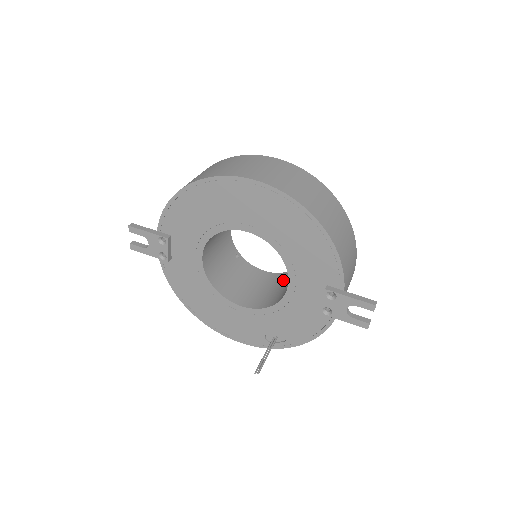
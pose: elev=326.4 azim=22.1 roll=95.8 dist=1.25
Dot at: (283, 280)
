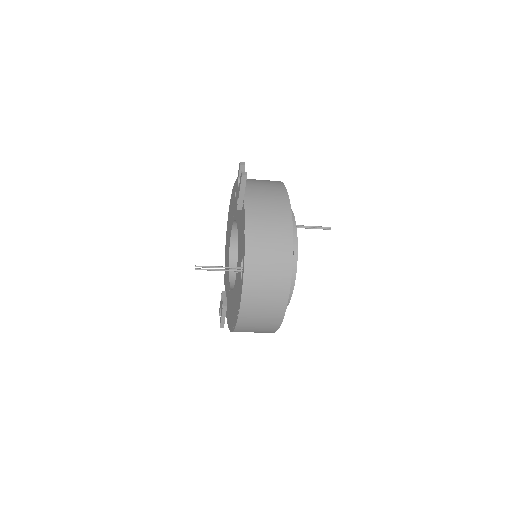
Dot at: occluded
